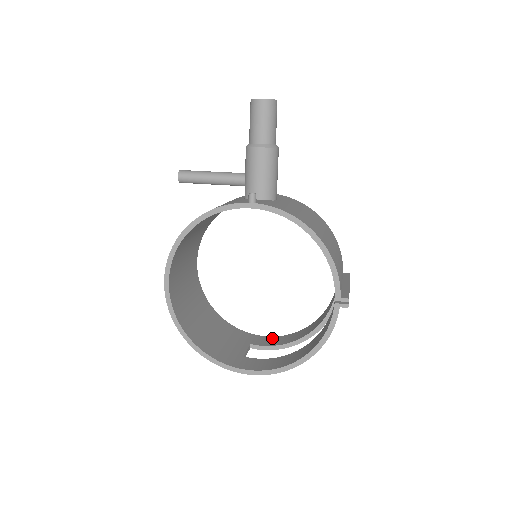
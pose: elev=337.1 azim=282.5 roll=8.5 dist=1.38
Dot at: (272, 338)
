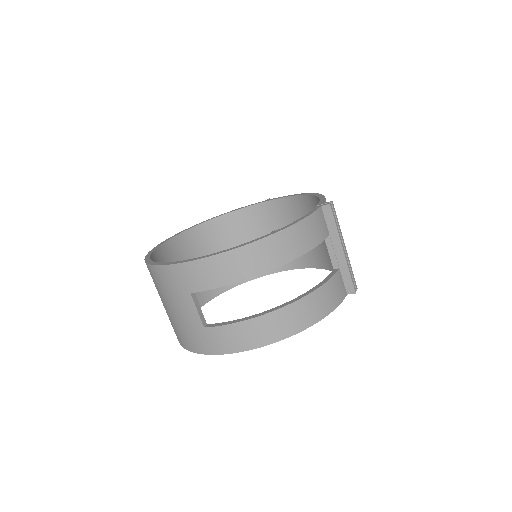
Dot at: occluded
